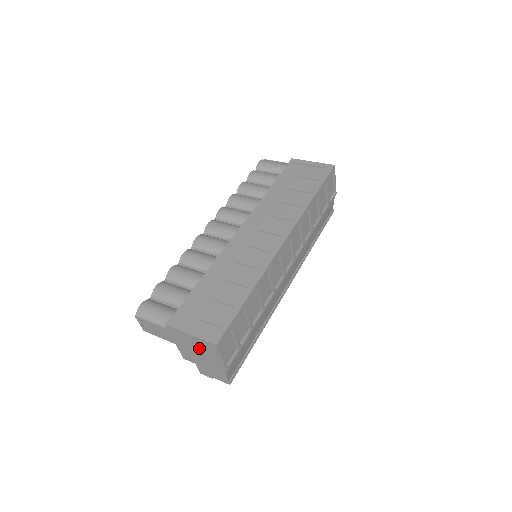
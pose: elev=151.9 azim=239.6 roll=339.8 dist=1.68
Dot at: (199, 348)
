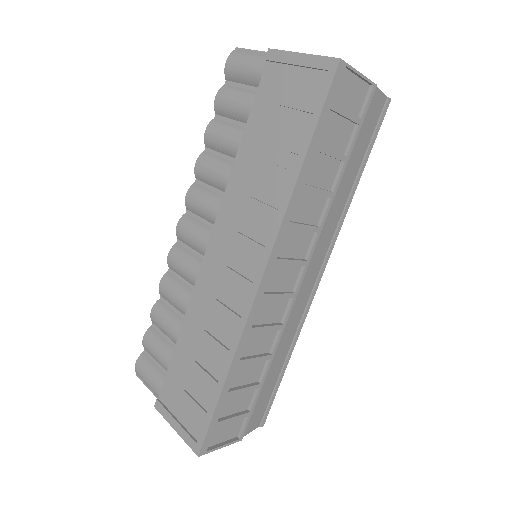
Dot at: occluded
